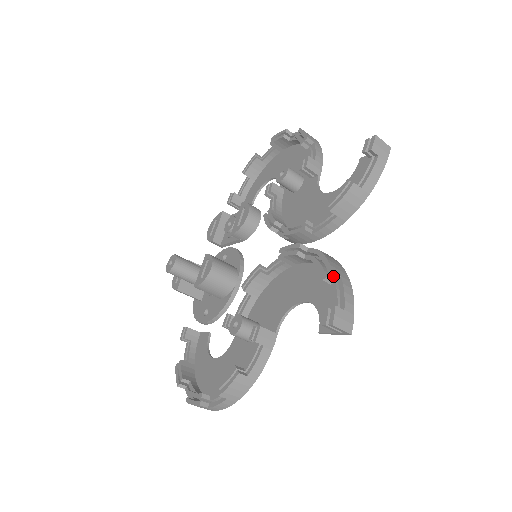
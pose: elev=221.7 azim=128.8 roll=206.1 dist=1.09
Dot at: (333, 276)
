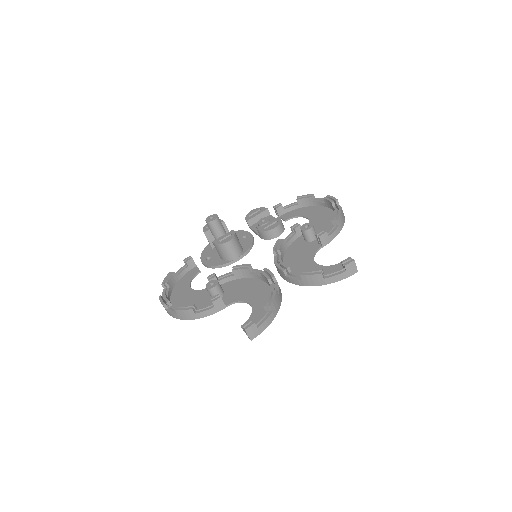
Dot at: (269, 308)
